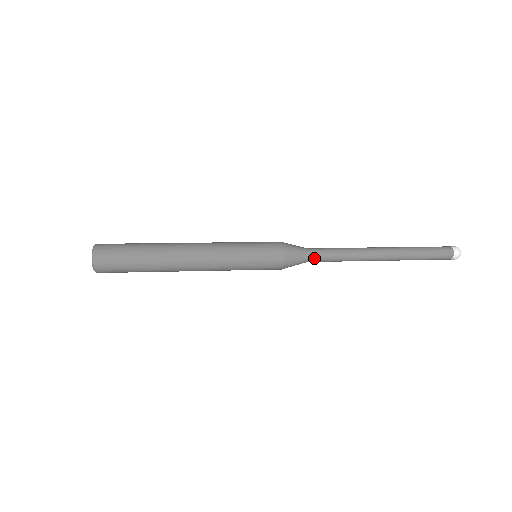
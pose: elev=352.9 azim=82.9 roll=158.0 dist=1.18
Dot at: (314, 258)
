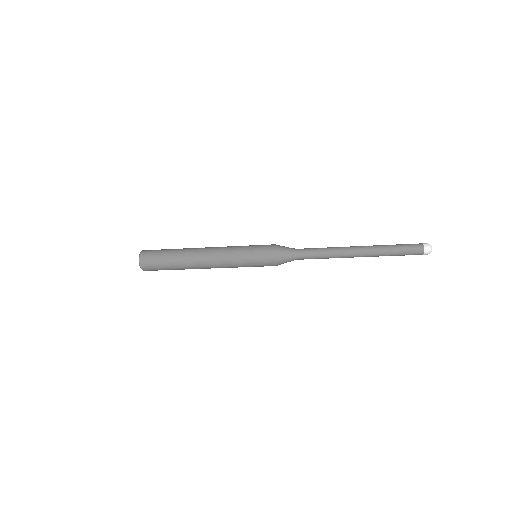
Dot at: (301, 256)
